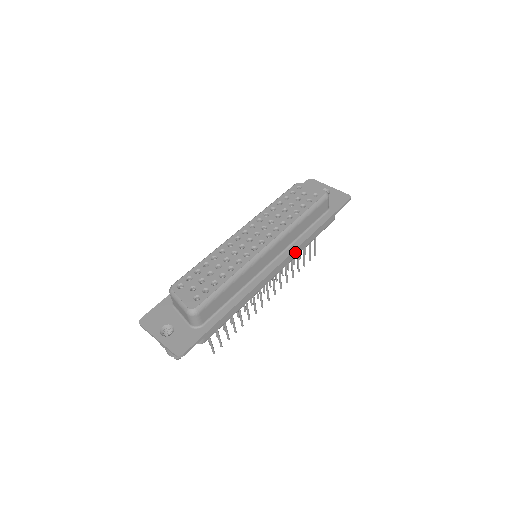
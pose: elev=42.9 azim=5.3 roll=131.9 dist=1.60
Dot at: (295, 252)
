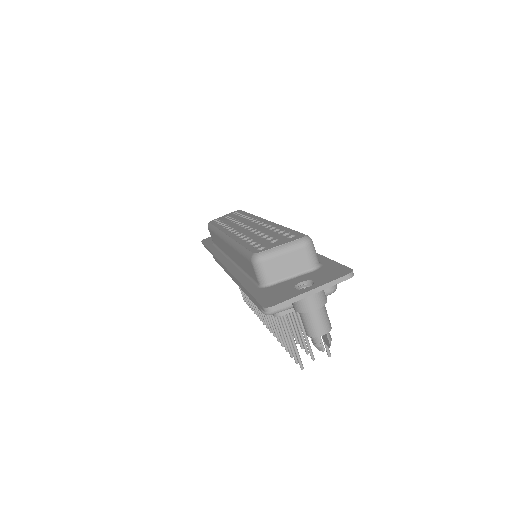
Dot at: occluded
